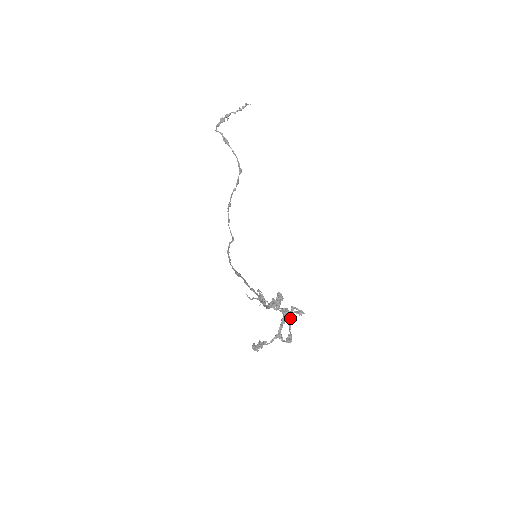
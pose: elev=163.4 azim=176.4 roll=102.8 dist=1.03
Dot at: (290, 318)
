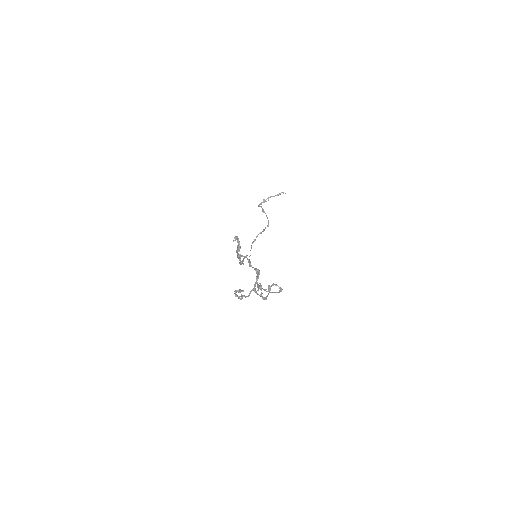
Dot at: (269, 288)
